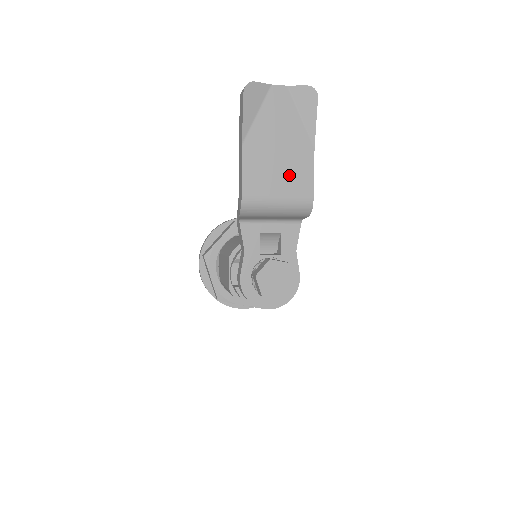
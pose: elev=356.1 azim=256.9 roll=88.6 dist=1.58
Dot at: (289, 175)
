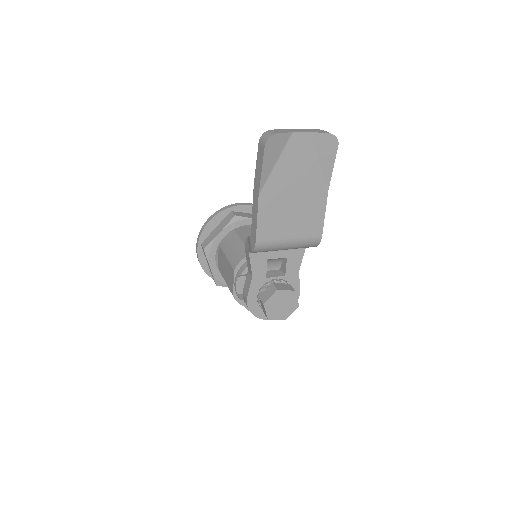
Dot at: (302, 218)
